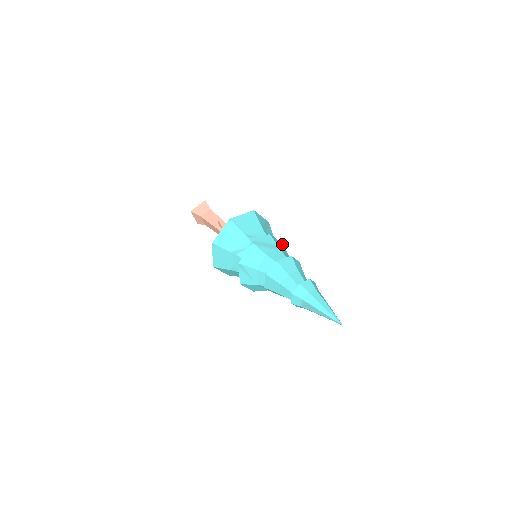
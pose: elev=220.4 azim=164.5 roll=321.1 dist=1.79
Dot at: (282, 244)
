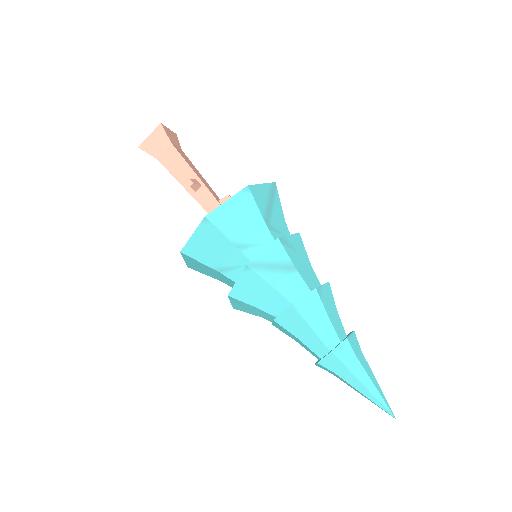
Dot at: (299, 237)
